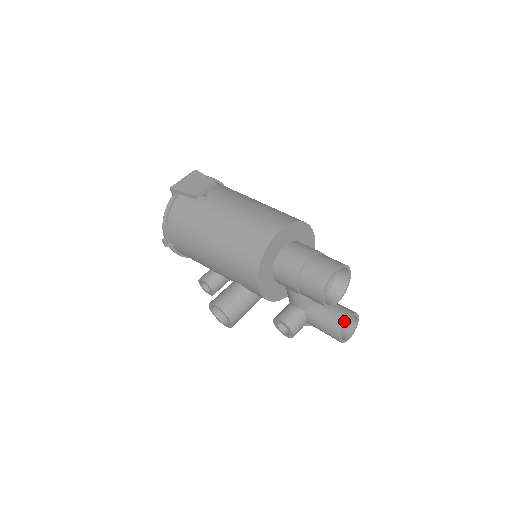
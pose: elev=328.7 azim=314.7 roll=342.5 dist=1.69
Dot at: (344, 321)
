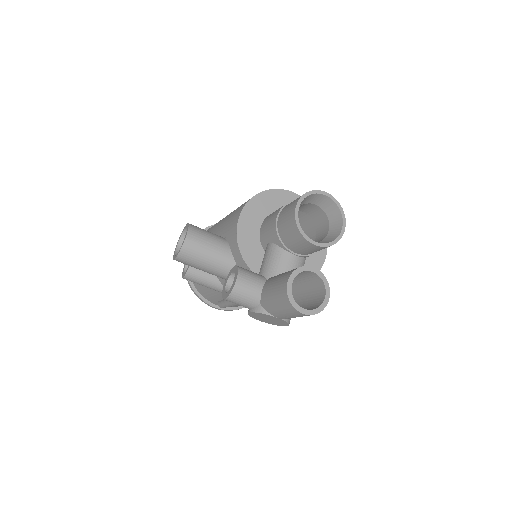
Dot at: (307, 266)
